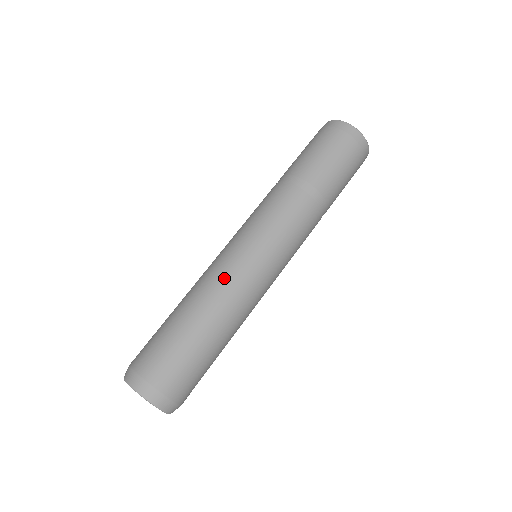
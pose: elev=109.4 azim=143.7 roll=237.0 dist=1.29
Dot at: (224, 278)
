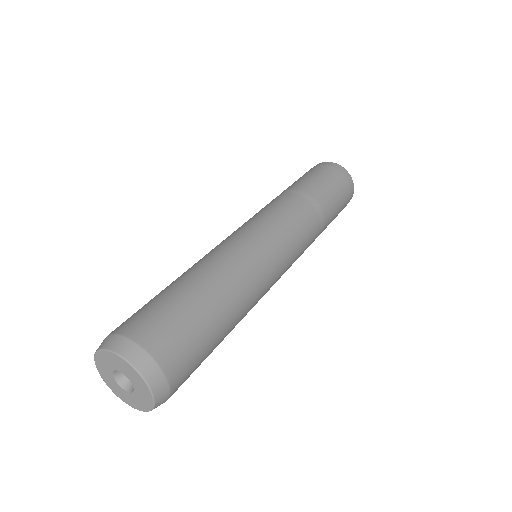
Dot at: (231, 254)
